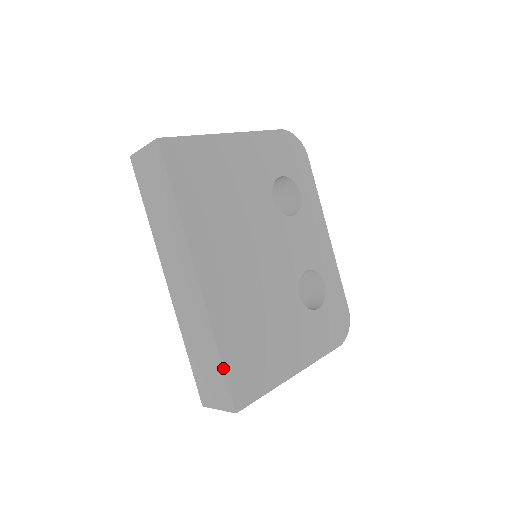
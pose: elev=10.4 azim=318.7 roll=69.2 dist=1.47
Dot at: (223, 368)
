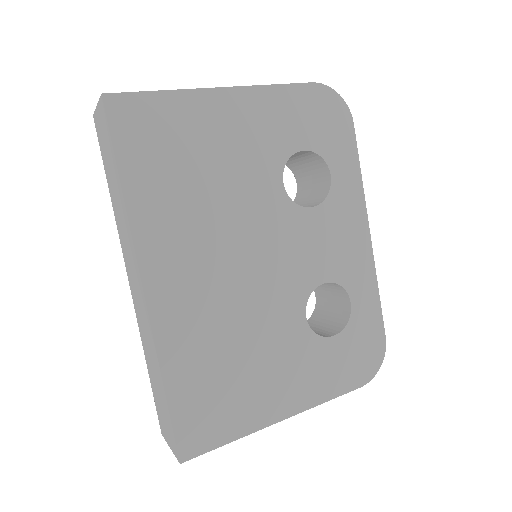
Dot at: (167, 406)
